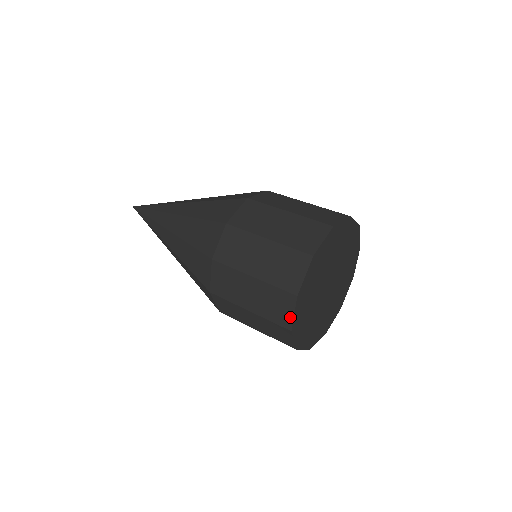
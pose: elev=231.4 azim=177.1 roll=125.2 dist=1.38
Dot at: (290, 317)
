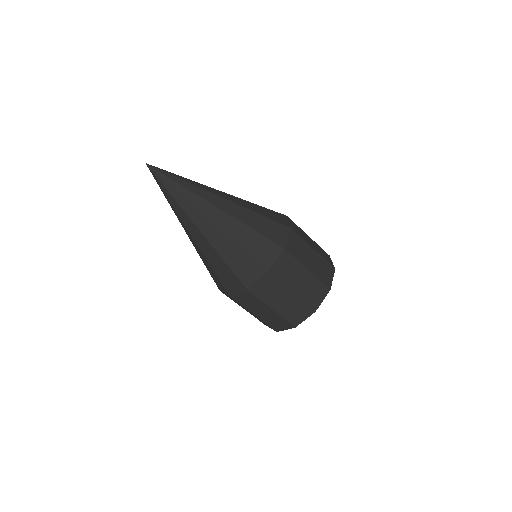
Dot at: (282, 329)
